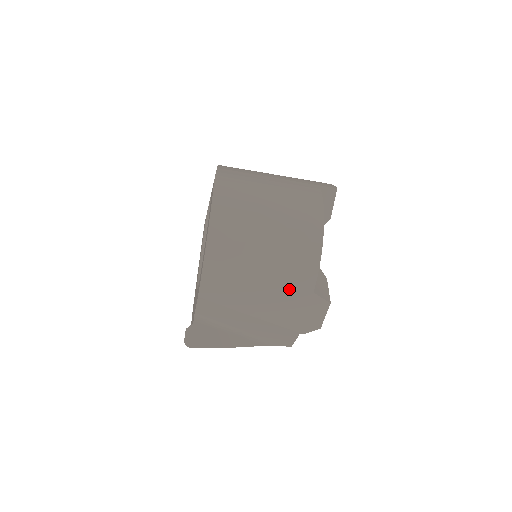
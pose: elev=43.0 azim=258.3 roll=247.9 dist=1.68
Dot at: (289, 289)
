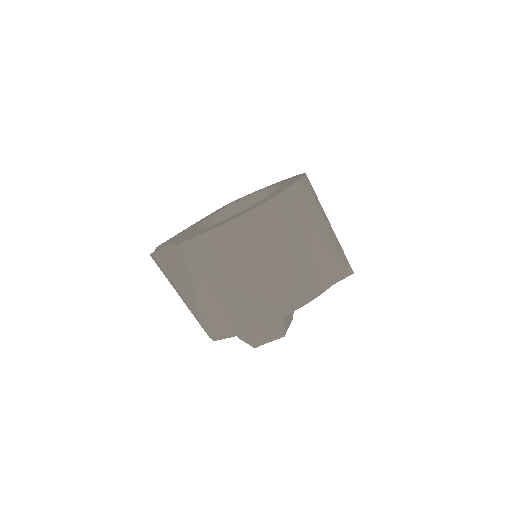
Dot at: (273, 295)
